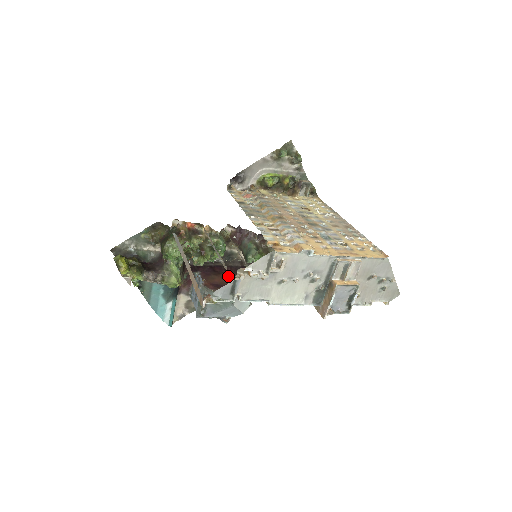
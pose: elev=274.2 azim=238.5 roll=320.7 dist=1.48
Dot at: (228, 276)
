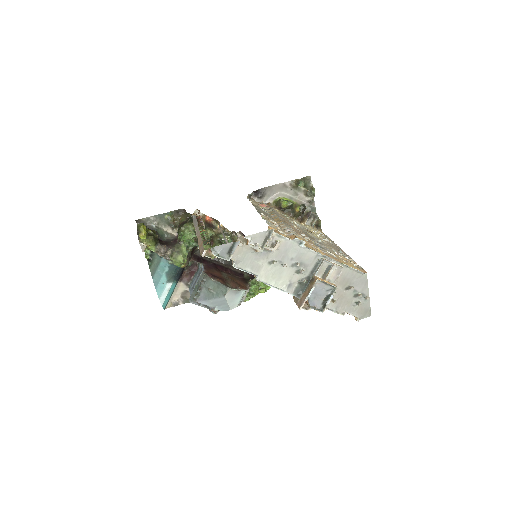
Dot at: (227, 275)
